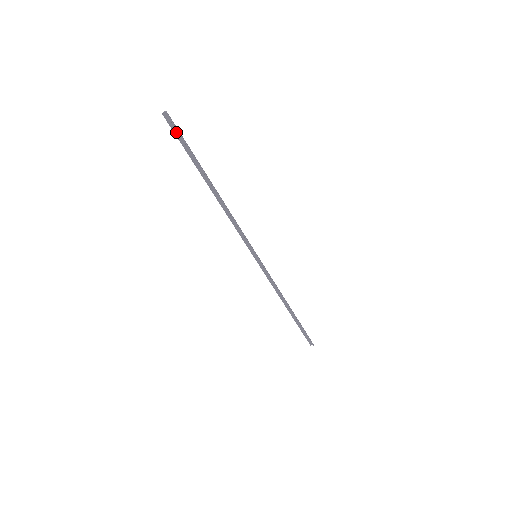
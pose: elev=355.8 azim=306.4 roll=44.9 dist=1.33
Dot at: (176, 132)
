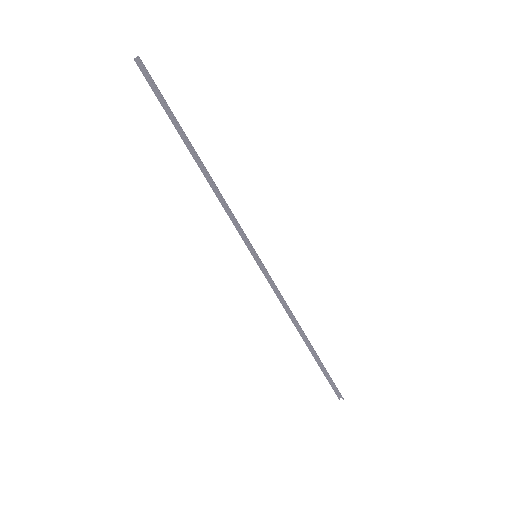
Dot at: (151, 84)
